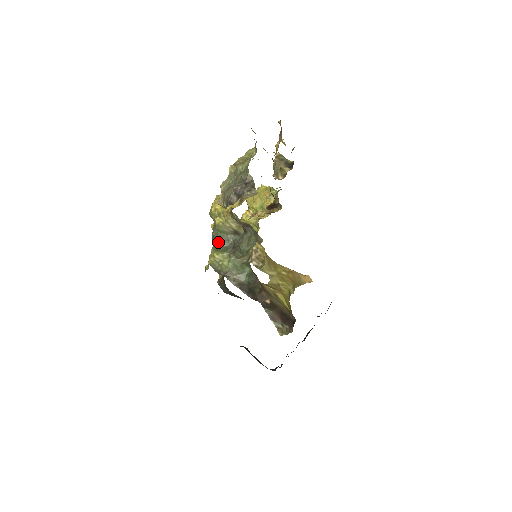
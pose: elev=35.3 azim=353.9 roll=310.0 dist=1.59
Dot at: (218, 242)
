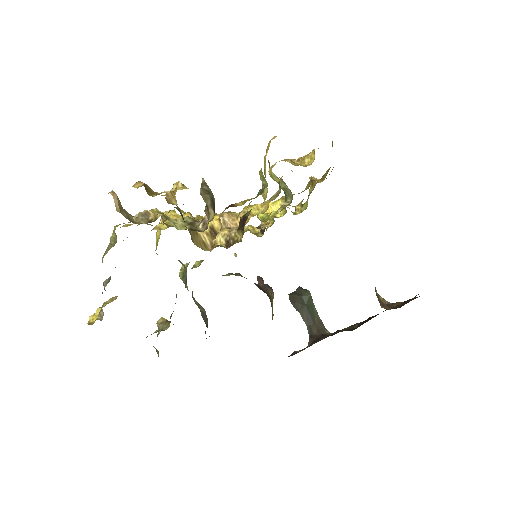
Dot at: occluded
